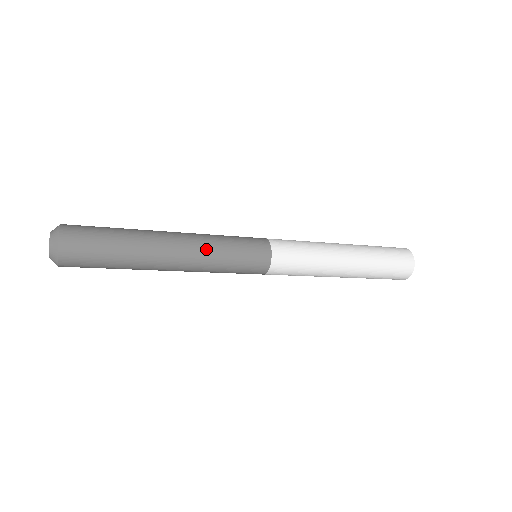
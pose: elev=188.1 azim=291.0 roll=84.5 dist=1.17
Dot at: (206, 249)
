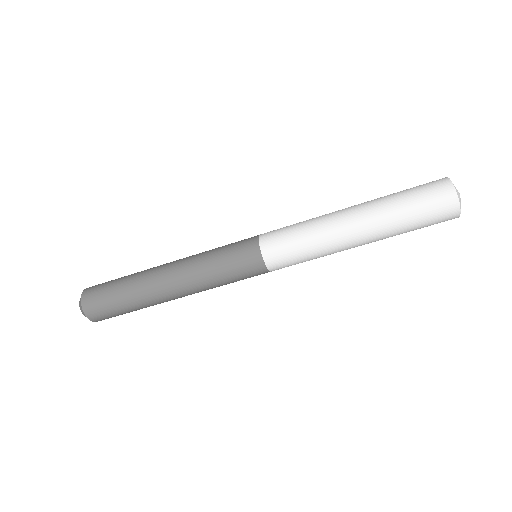
Dot at: (195, 256)
